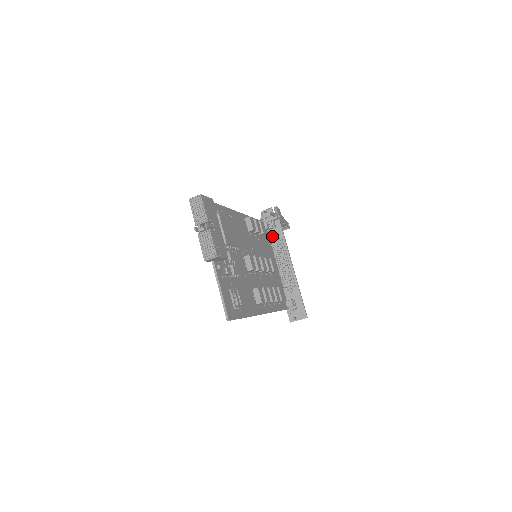
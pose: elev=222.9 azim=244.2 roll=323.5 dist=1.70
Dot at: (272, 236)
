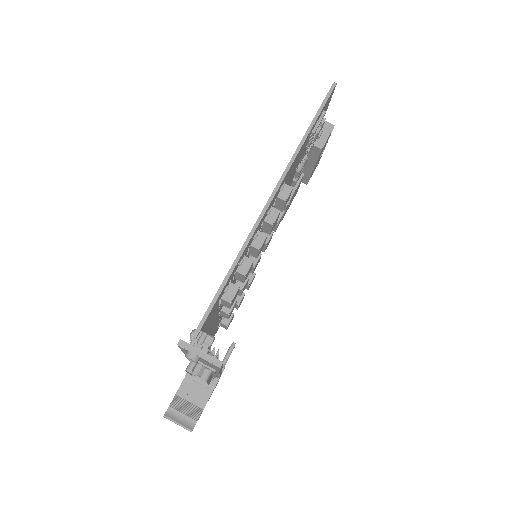
Dot at: occluded
